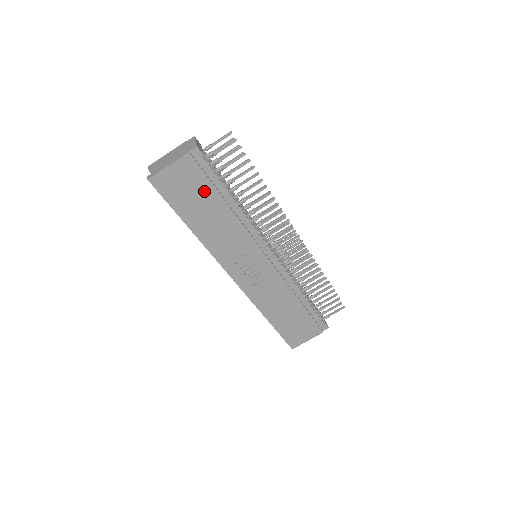
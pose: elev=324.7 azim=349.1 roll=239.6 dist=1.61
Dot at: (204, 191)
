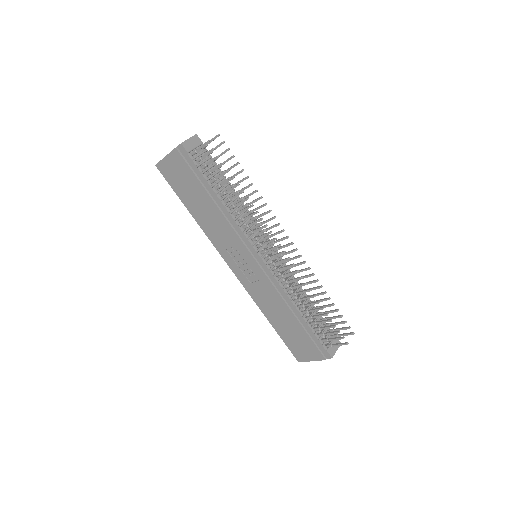
Dot at: (193, 183)
